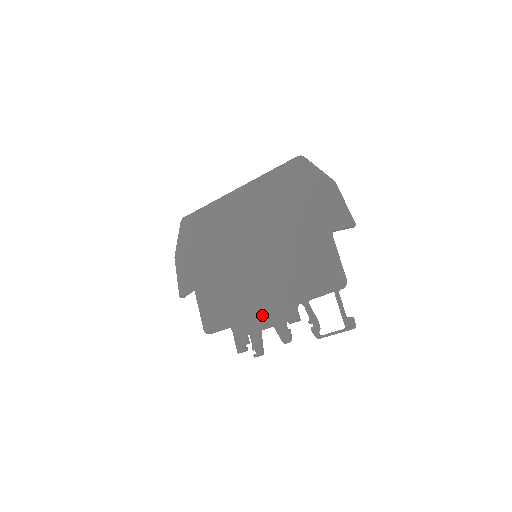
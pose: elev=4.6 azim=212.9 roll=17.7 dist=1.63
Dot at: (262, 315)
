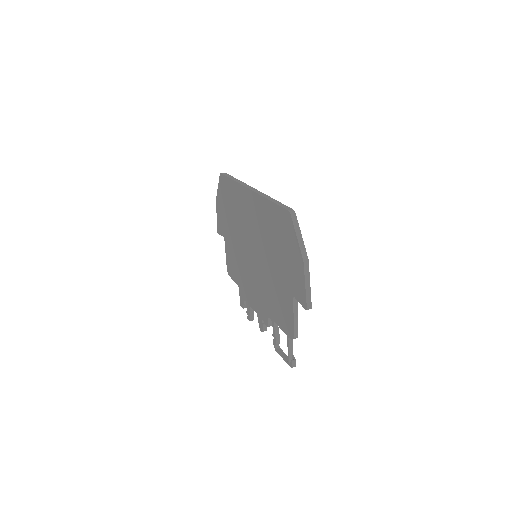
Dot at: (253, 300)
